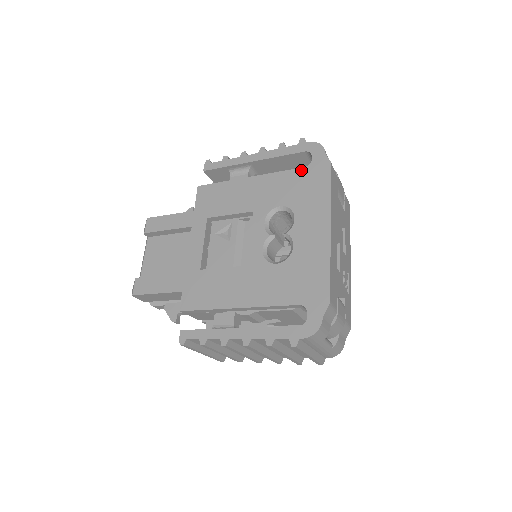
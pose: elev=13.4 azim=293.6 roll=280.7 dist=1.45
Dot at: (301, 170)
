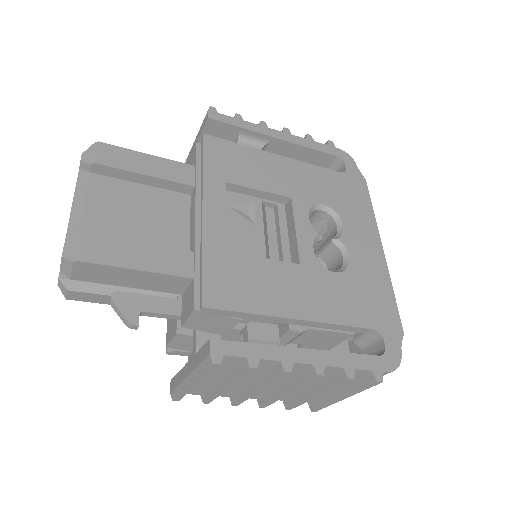
Dot at: (338, 174)
